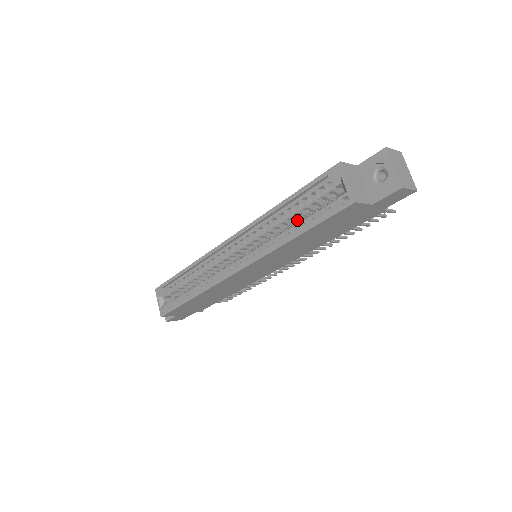
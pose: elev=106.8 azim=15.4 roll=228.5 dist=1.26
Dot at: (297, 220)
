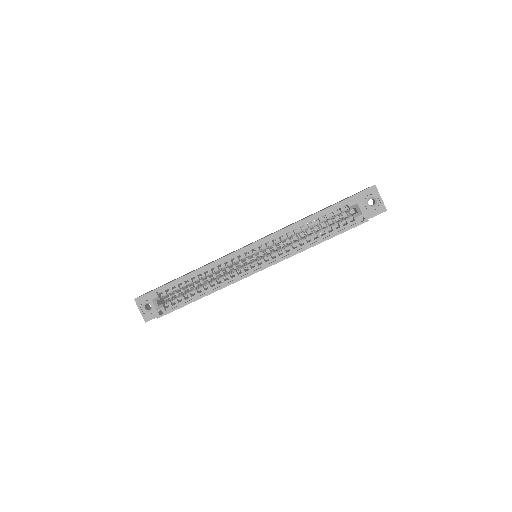
Dot at: occluded
